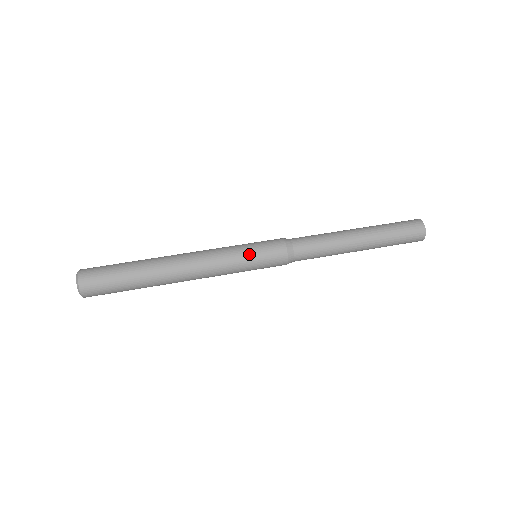
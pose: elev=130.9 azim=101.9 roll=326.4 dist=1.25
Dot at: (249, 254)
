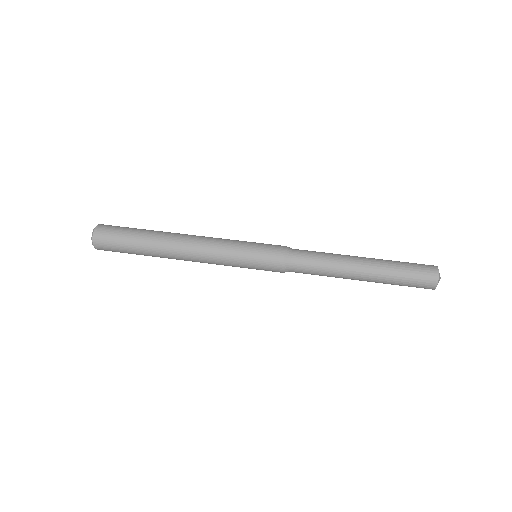
Dot at: (248, 247)
